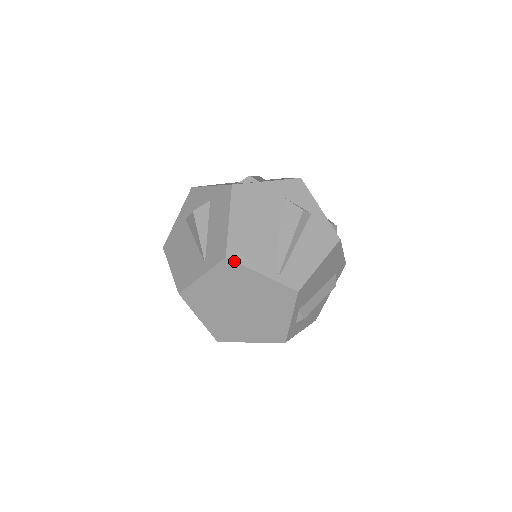
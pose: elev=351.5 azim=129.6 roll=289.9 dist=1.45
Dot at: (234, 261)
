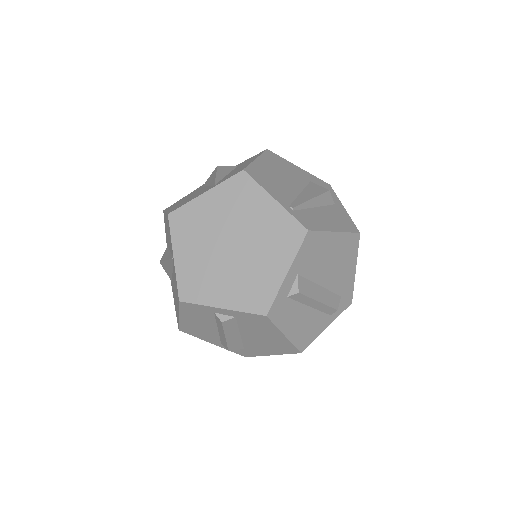
Dot at: (250, 176)
